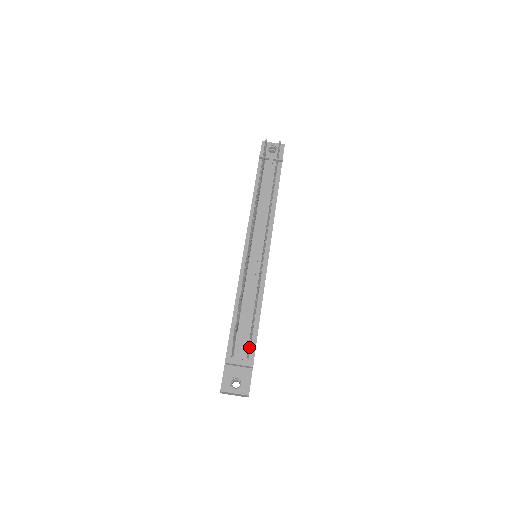
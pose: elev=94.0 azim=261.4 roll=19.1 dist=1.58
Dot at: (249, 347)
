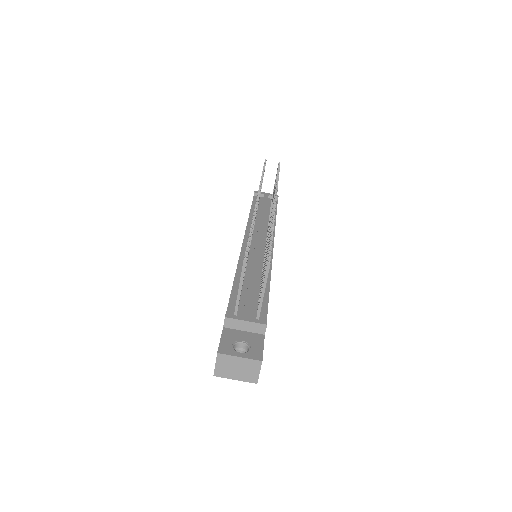
Dot at: occluded
